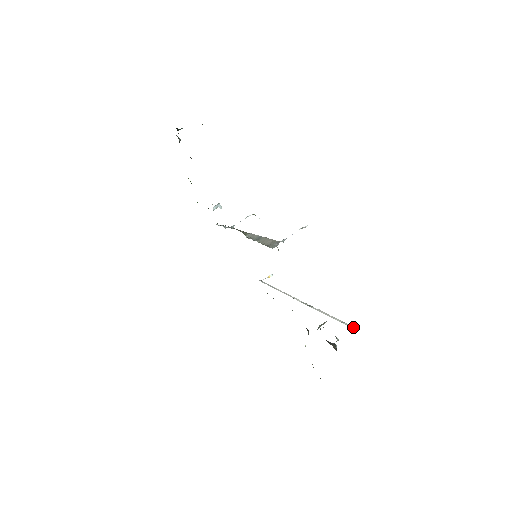
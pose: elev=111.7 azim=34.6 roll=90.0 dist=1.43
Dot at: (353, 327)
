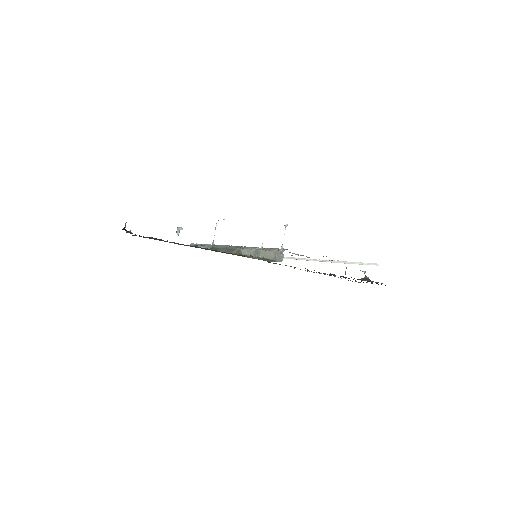
Dot at: (374, 264)
